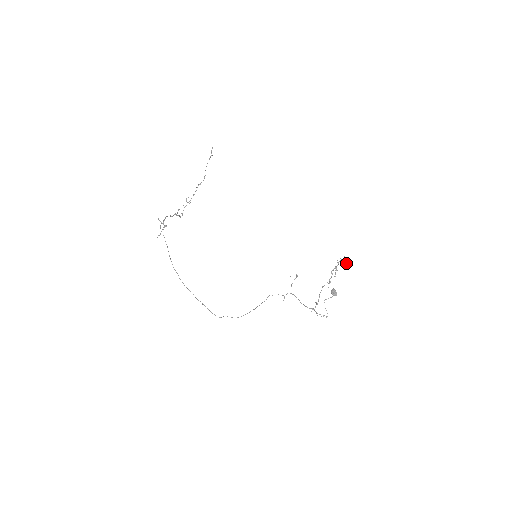
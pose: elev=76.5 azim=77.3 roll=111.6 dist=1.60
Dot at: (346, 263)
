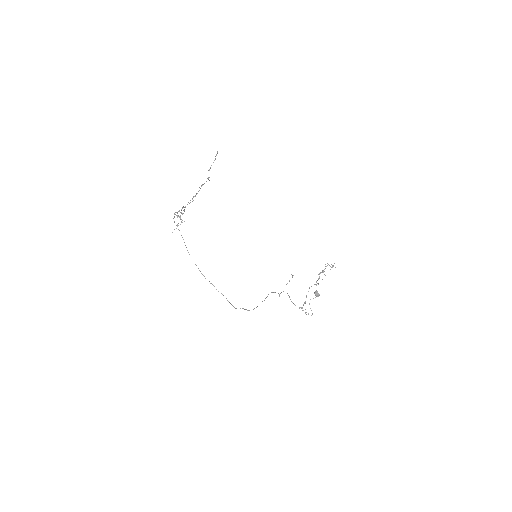
Dot at: (335, 267)
